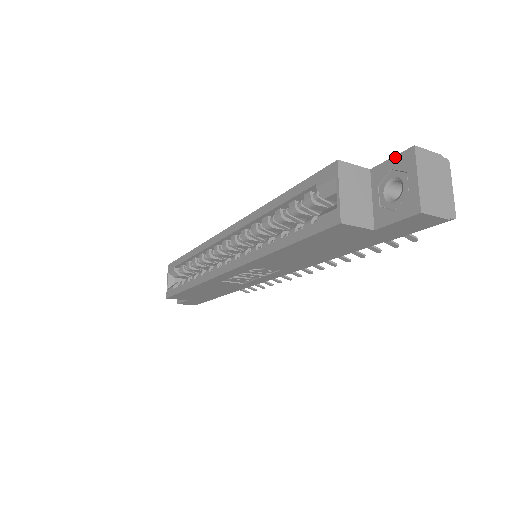
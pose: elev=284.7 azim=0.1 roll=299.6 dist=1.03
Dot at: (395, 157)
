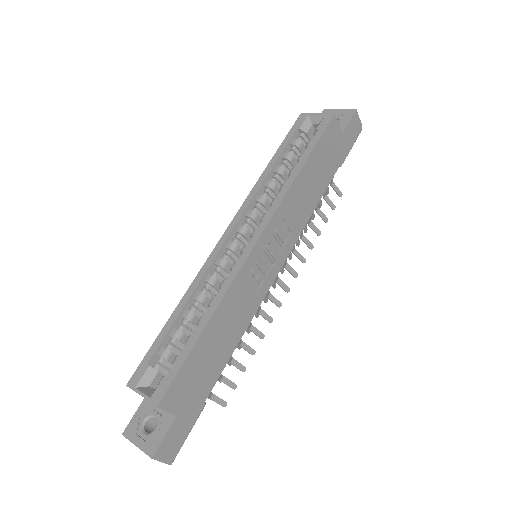
Dot at: occluded
